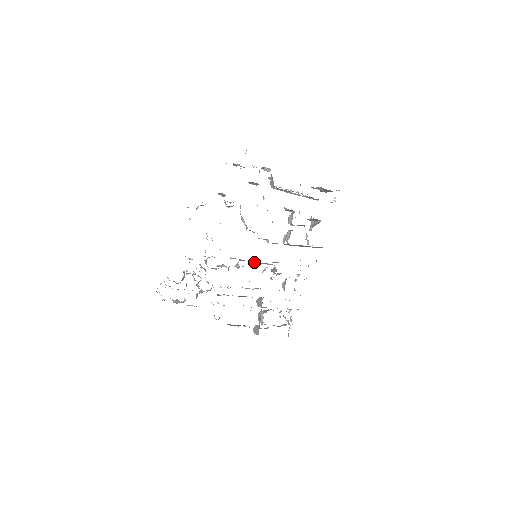
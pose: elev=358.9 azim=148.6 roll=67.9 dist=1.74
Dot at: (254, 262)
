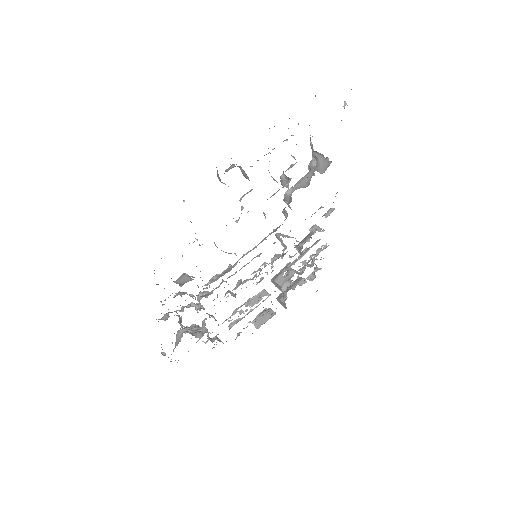
Dot at: occluded
